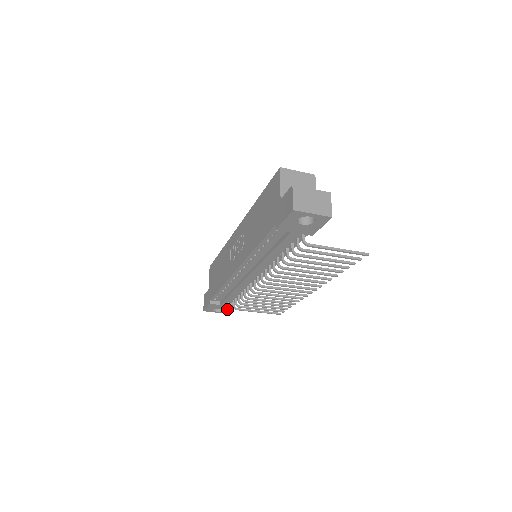
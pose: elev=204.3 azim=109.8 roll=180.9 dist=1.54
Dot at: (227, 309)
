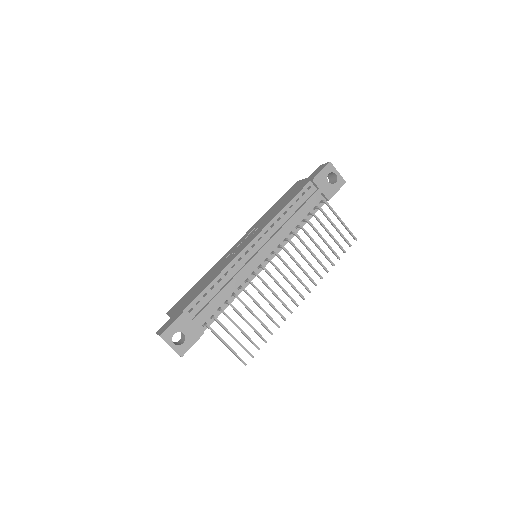
Dot at: (190, 340)
